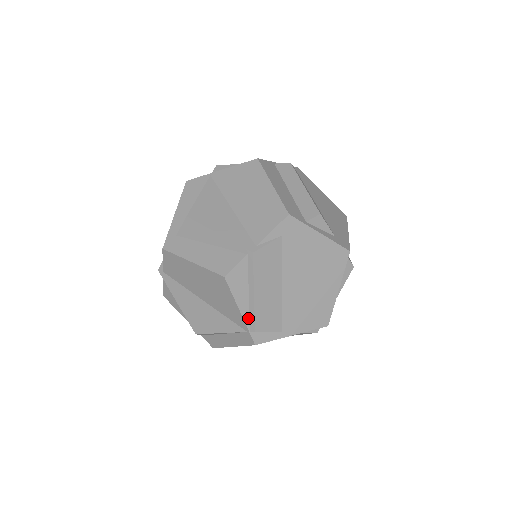
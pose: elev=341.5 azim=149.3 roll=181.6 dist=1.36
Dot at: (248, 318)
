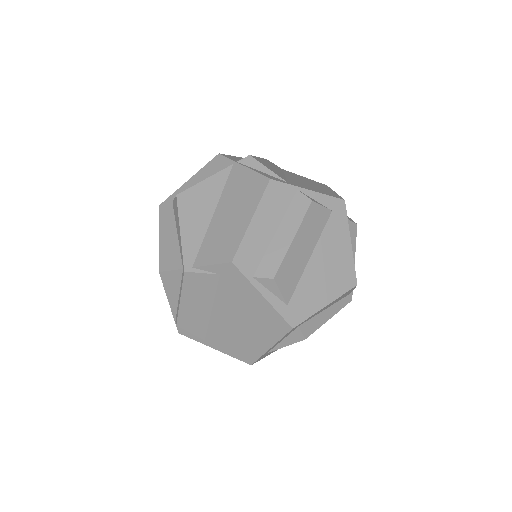
Dot at: (176, 312)
